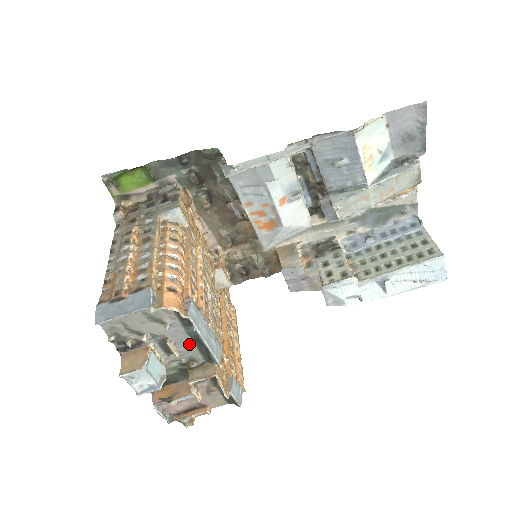
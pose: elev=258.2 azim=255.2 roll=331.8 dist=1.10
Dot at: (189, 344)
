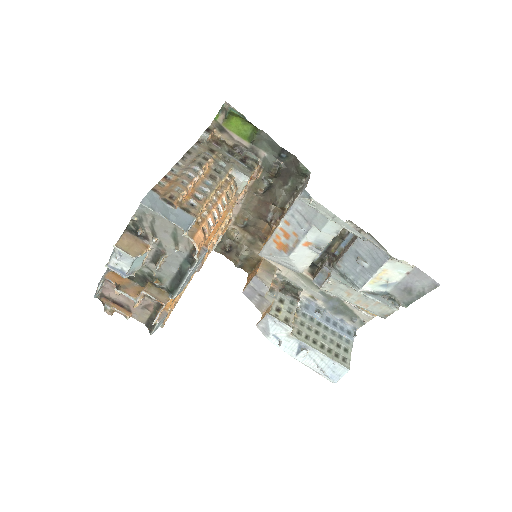
Dot at: (172, 271)
